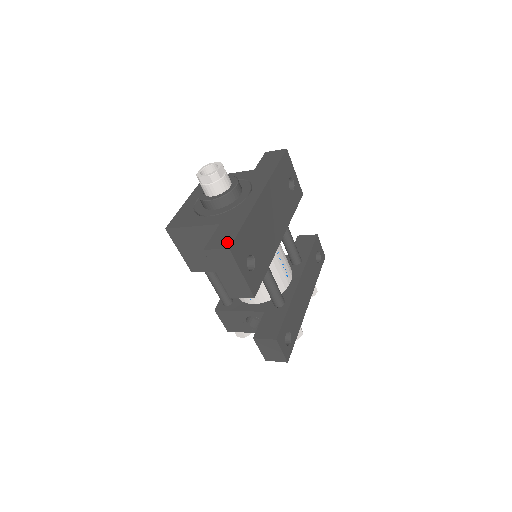
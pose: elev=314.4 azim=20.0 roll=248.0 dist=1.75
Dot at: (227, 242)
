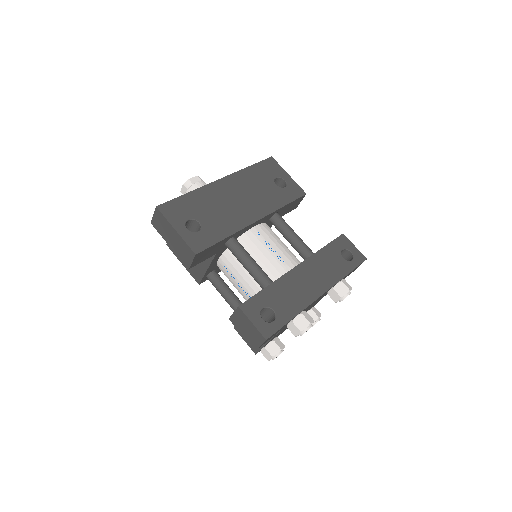
Dot at: occluded
